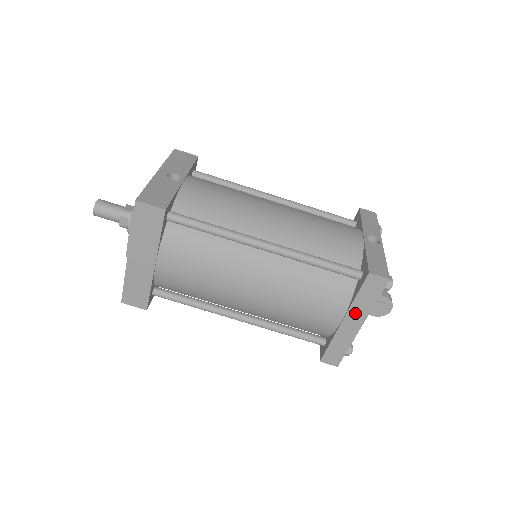
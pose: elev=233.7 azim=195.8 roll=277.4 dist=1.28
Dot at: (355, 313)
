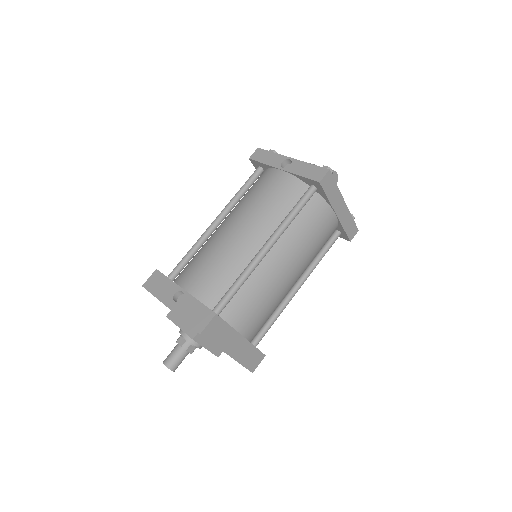
Dot at: (336, 203)
